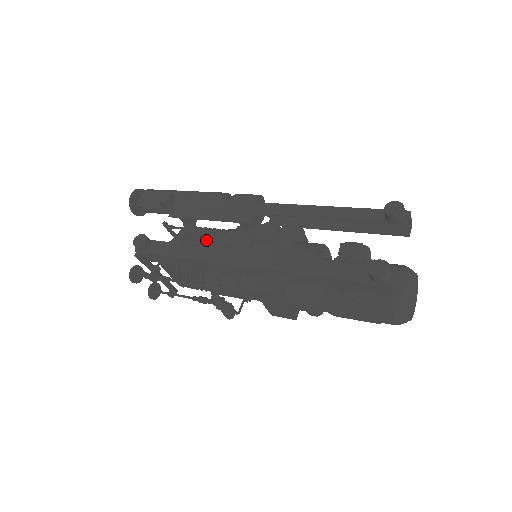
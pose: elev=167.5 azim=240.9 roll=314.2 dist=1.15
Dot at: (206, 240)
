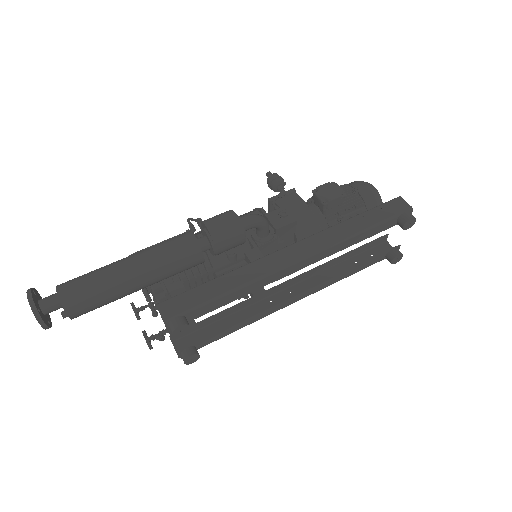
Dot at: occluded
